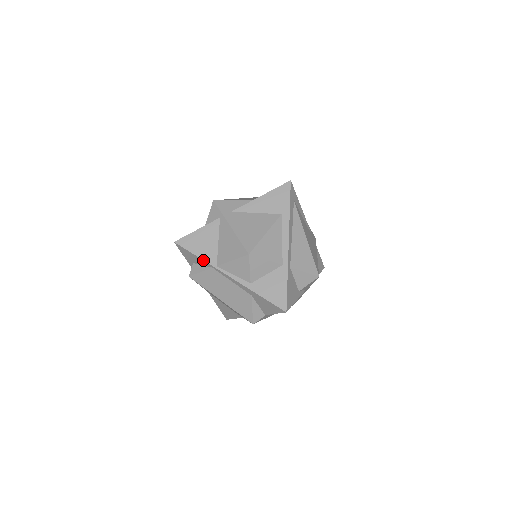
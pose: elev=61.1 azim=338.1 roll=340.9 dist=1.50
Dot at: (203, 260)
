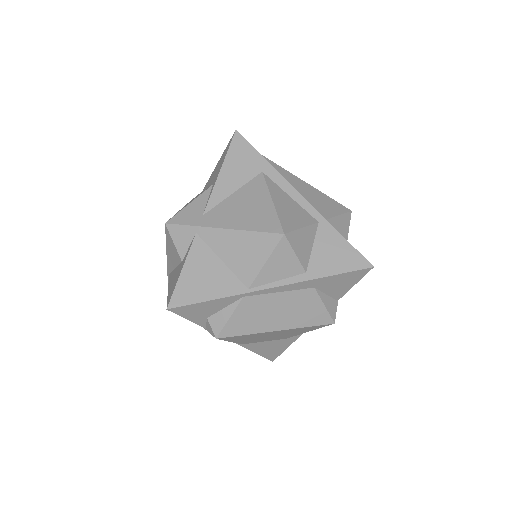
Dot at: (225, 297)
